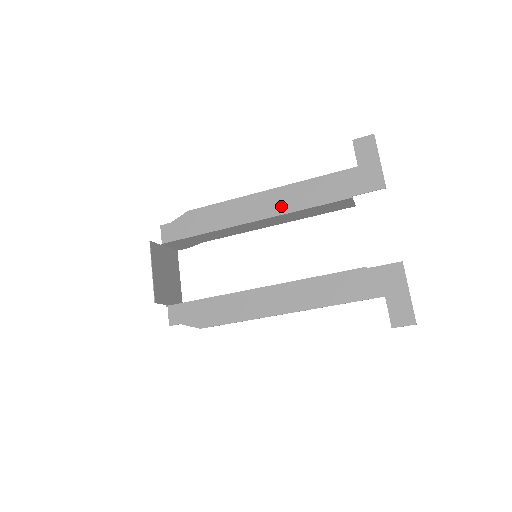
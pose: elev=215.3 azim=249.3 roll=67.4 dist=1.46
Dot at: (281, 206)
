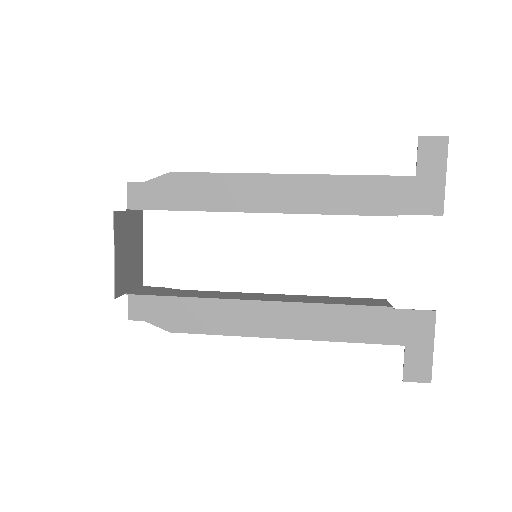
Dot at: (303, 202)
